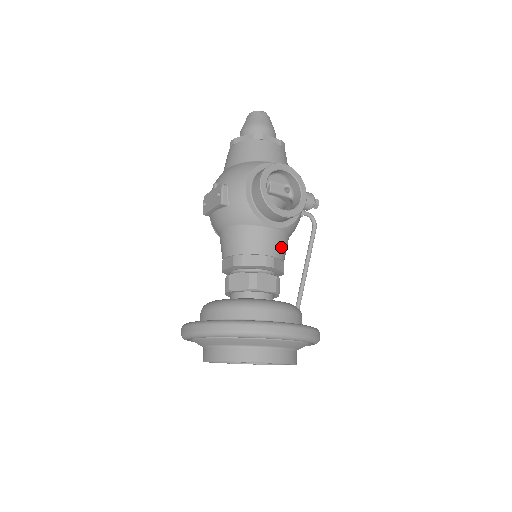
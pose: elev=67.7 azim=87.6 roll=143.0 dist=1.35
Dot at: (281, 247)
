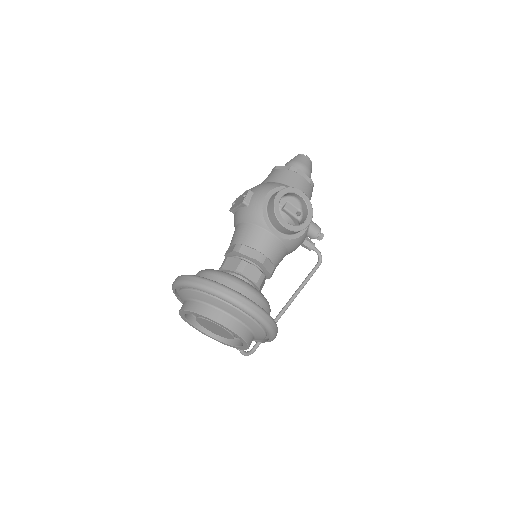
Dot at: (276, 253)
